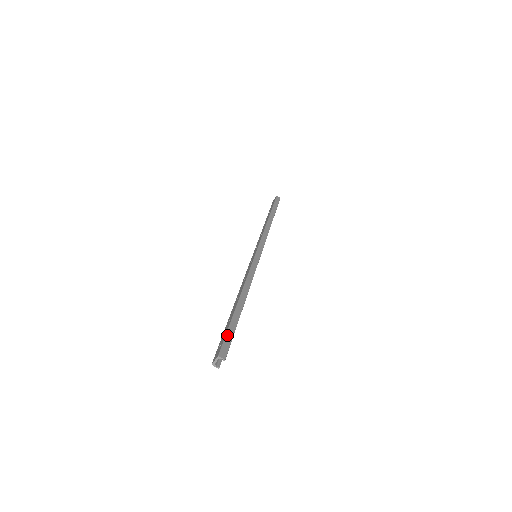
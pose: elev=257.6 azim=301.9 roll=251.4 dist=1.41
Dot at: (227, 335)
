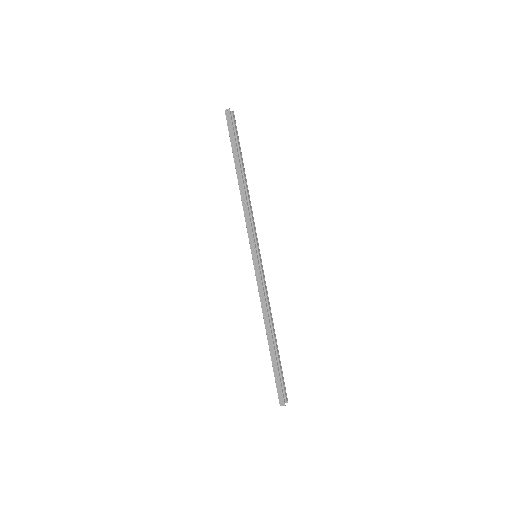
Dot at: (276, 384)
